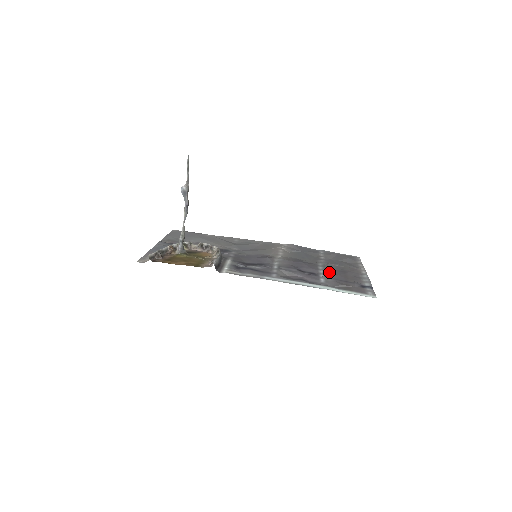
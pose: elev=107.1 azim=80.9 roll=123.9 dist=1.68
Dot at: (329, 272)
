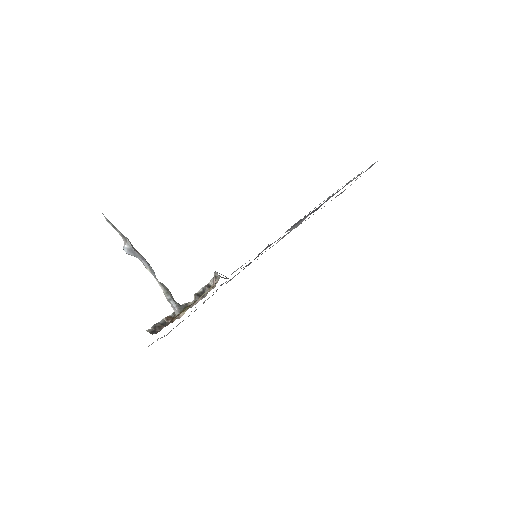
Dot at: occluded
